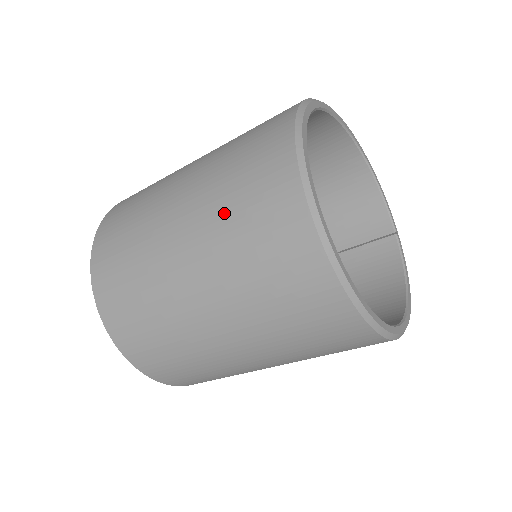
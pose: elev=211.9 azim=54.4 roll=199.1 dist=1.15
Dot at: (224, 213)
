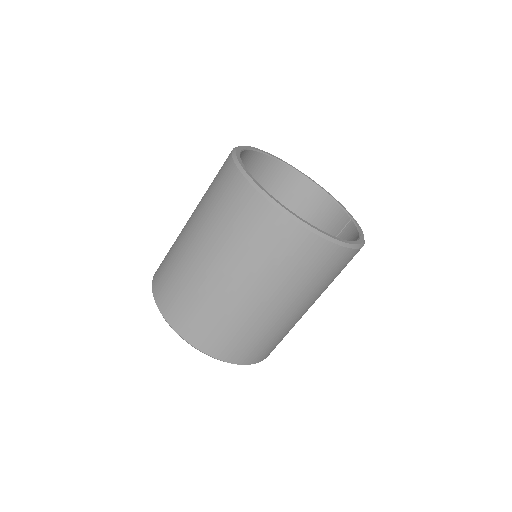
Dot at: (206, 201)
